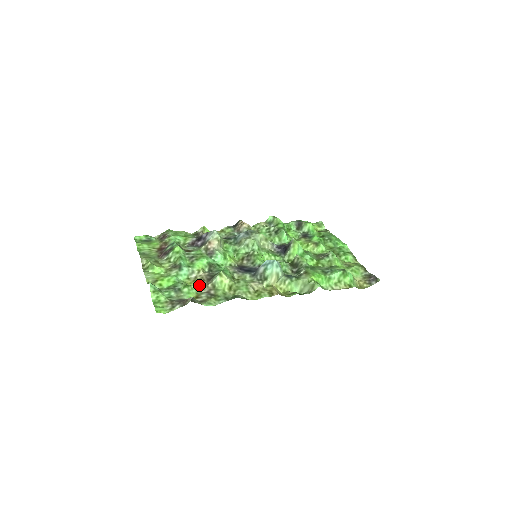
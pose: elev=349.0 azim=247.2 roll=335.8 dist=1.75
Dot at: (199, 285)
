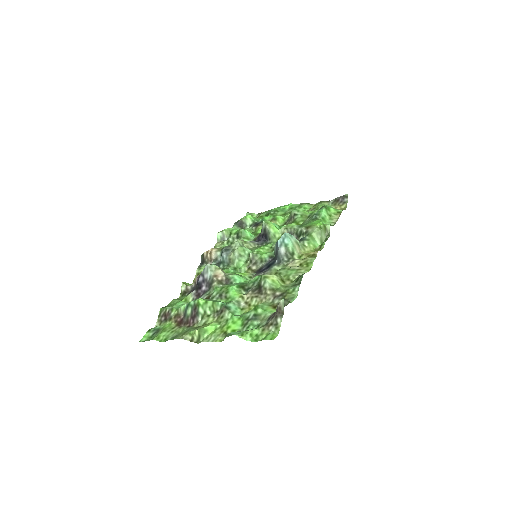
Dot at: (259, 302)
